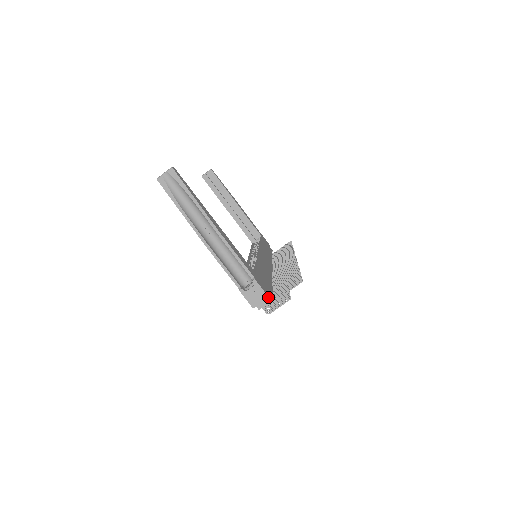
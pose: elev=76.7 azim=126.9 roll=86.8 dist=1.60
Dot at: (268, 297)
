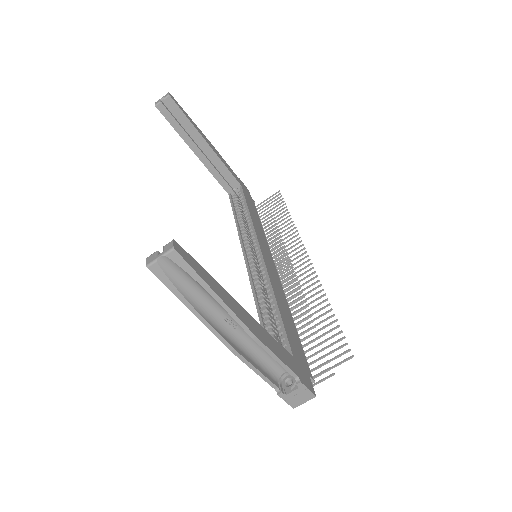
Dot at: (315, 396)
